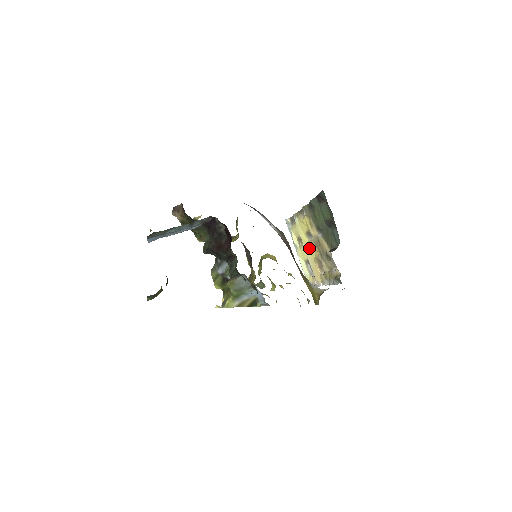
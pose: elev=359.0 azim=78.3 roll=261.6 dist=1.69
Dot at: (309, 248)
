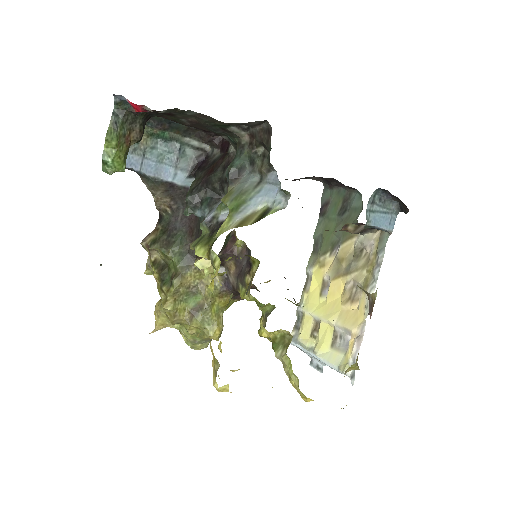
Dot at: (330, 306)
